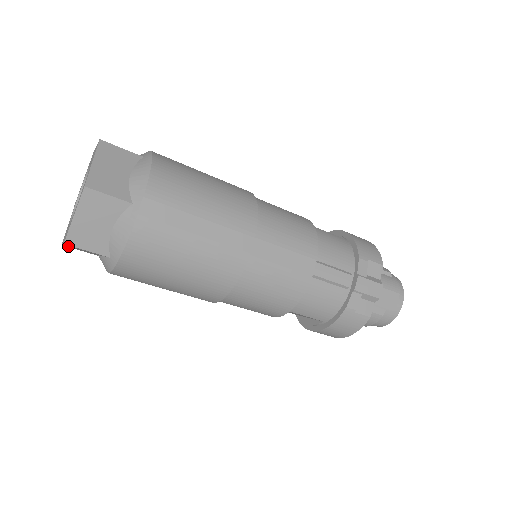
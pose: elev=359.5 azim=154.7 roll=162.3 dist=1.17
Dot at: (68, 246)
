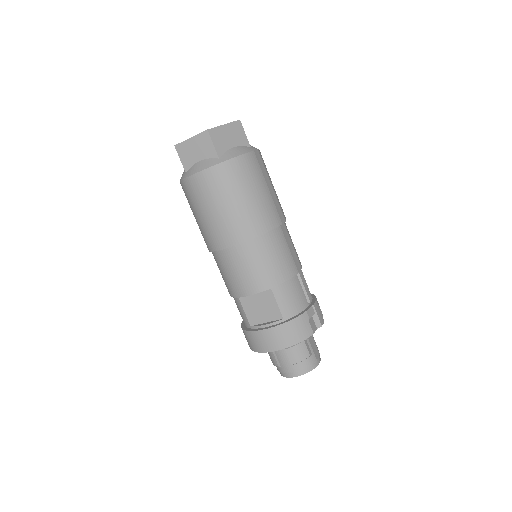
Dot at: (186, 144)
